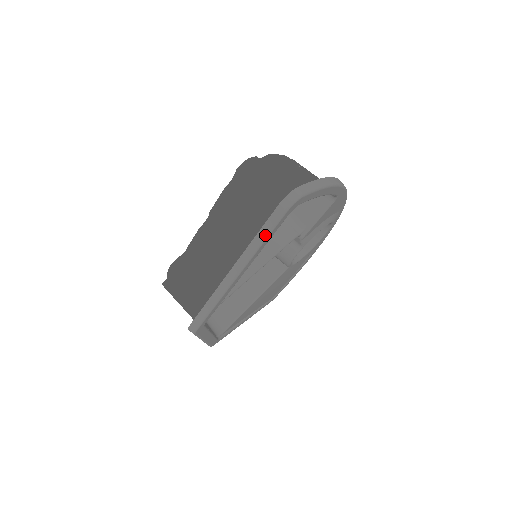
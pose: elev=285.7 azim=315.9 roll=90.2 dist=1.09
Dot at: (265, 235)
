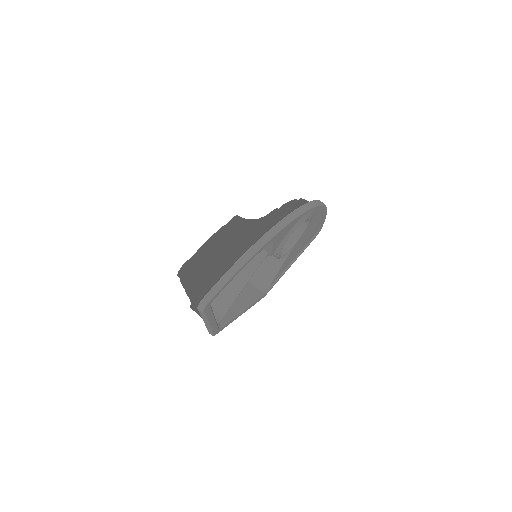
Dot at: (204, 317)
